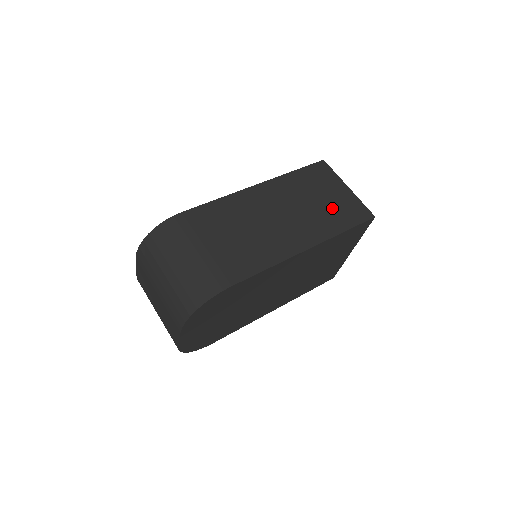
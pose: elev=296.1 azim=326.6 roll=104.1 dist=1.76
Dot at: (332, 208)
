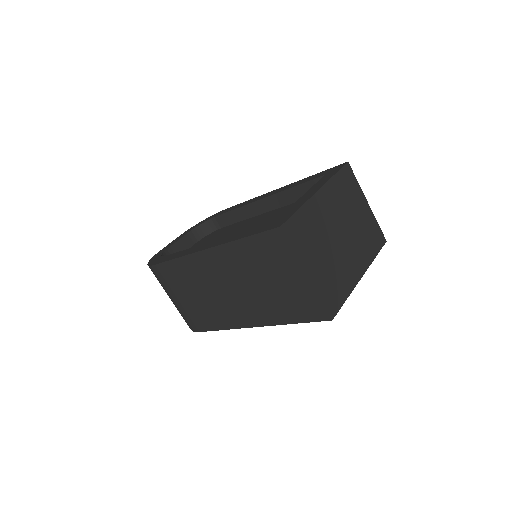
Dot at: (281, 296)
